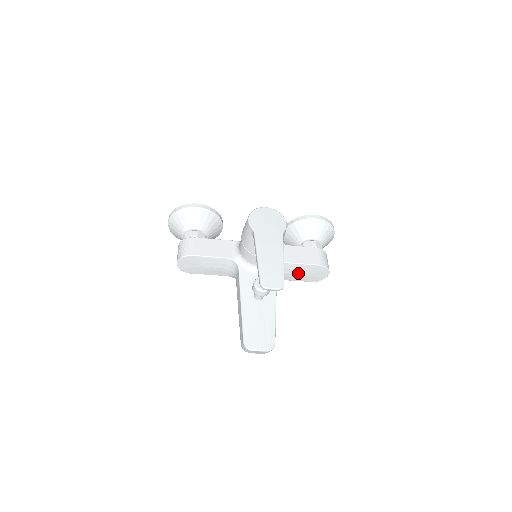
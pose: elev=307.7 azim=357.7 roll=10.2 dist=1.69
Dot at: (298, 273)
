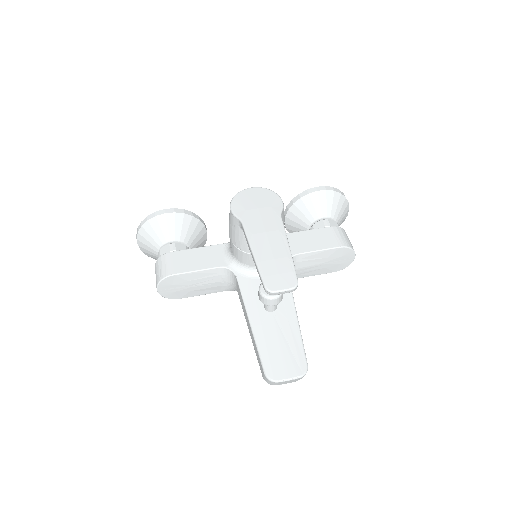
Dot at: (315, 264)
